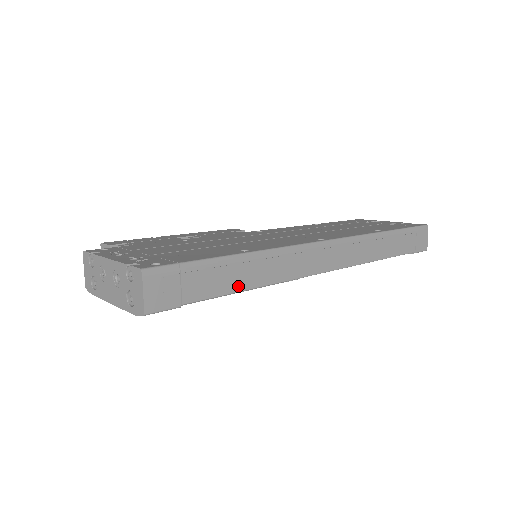
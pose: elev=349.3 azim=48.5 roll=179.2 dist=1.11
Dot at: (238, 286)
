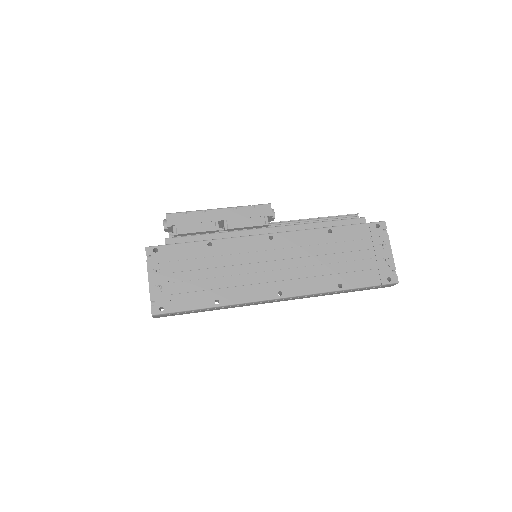
Dot at: occluded
